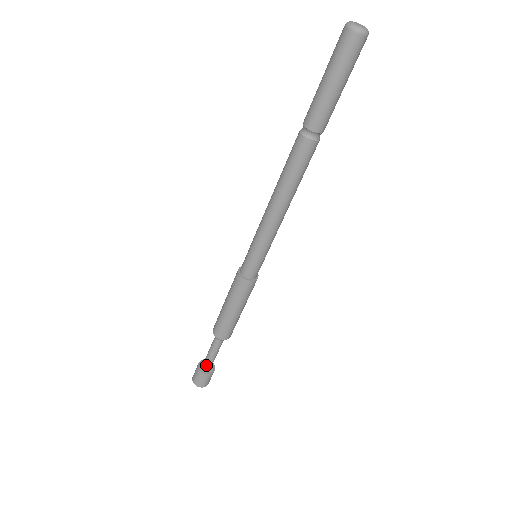
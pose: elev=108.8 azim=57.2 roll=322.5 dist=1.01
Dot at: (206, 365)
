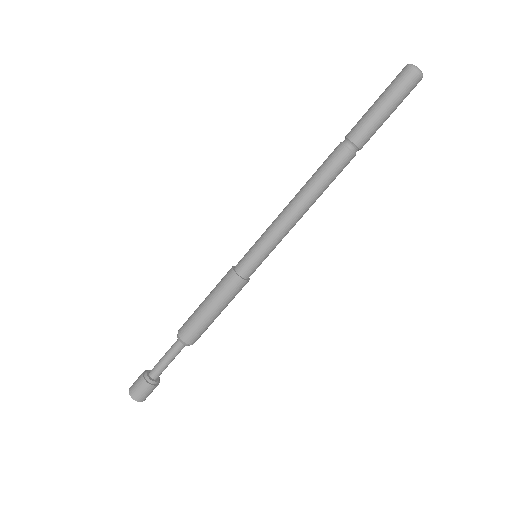
Dot at: (152, 371)
